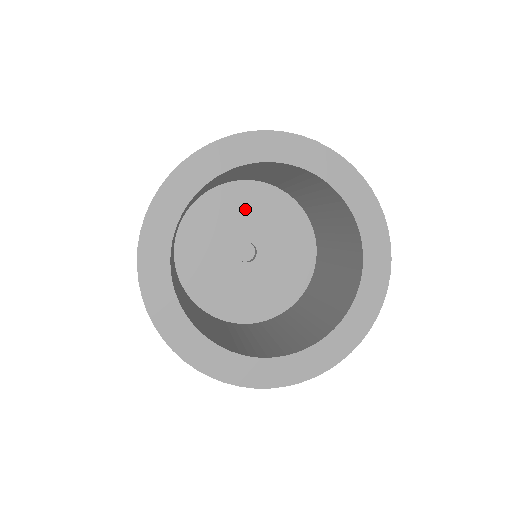
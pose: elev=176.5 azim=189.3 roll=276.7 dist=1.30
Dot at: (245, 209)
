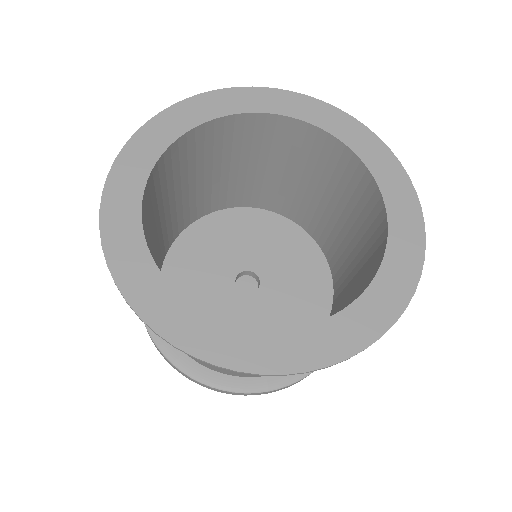
Dot at: (231, 238)
